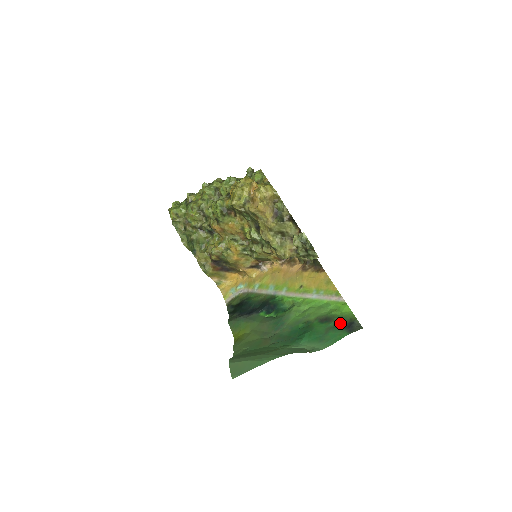
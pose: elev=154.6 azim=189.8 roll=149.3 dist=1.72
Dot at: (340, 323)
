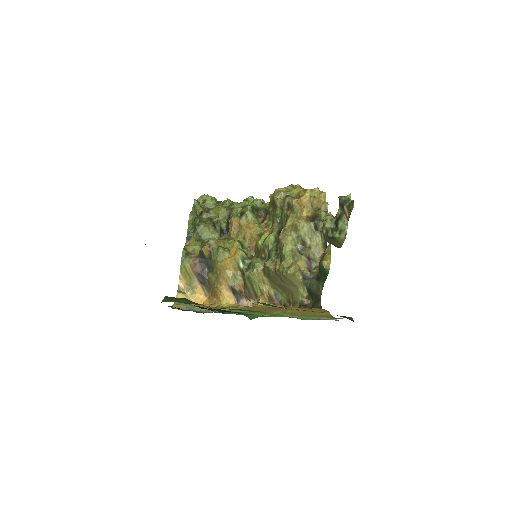
Dot at: occluded
